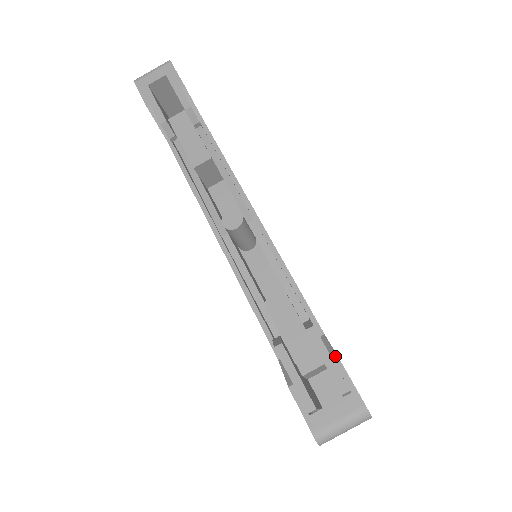
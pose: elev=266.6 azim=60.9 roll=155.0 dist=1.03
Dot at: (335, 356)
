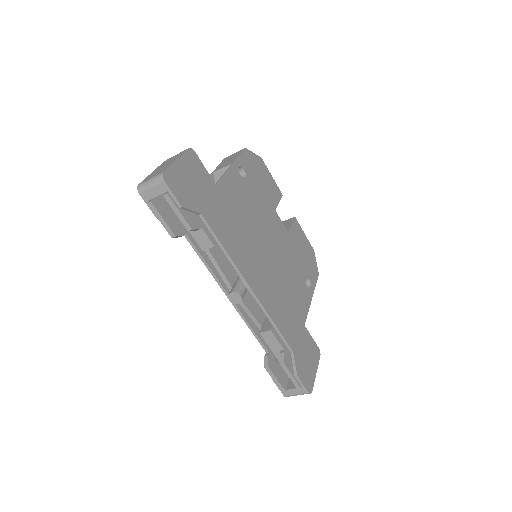
Dot at: (296, 373)
